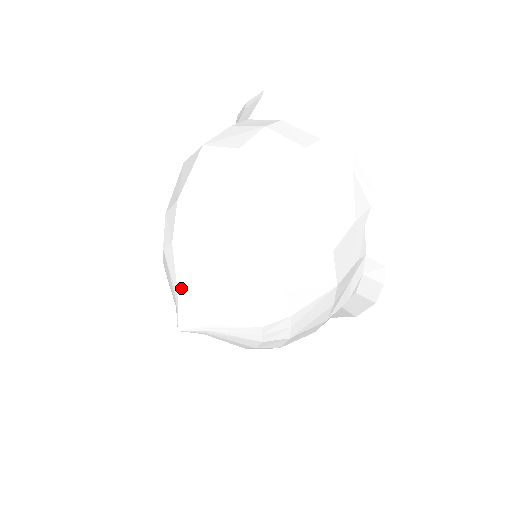
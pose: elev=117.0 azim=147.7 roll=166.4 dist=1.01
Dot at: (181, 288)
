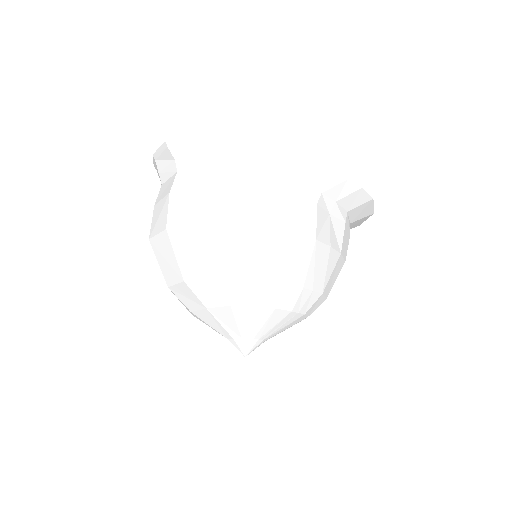
Dot at: (222, 333)
